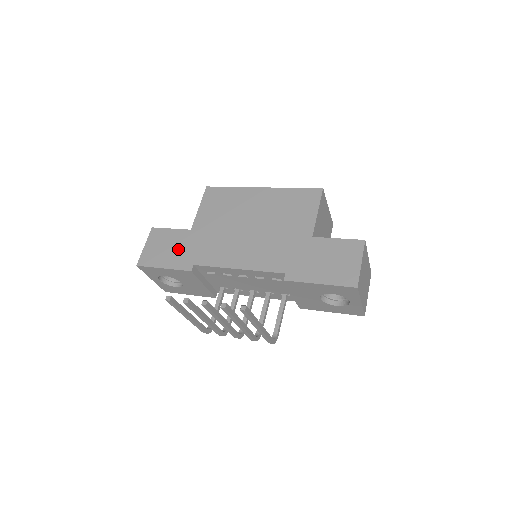
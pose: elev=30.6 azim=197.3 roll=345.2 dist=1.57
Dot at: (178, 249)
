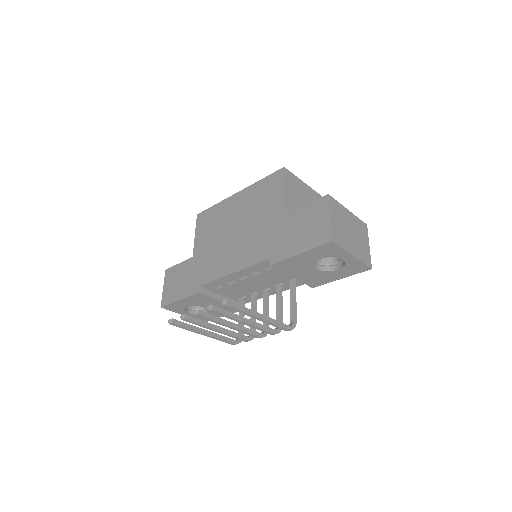
Dot at: (186, 278)
